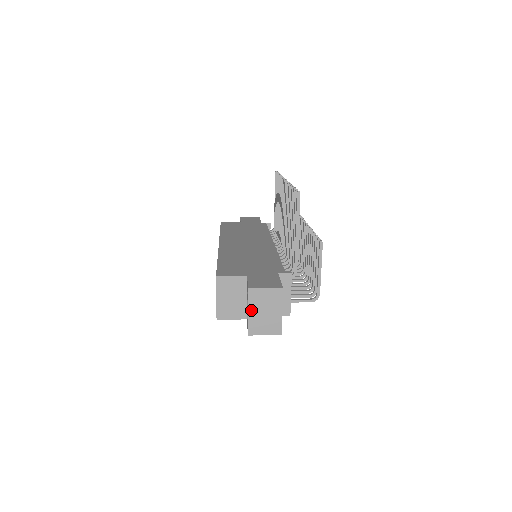
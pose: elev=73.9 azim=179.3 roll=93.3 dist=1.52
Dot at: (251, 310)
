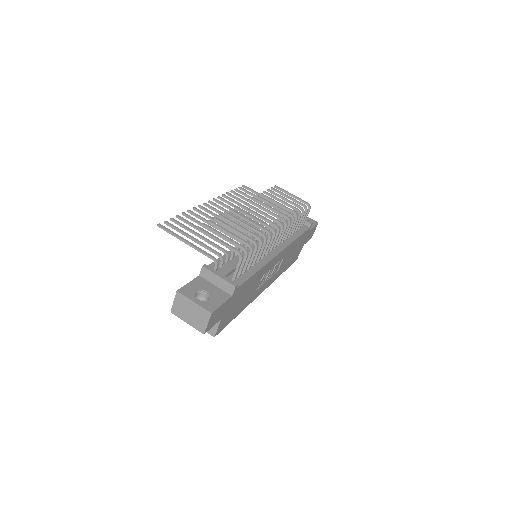
Dot at: (186, 320)
